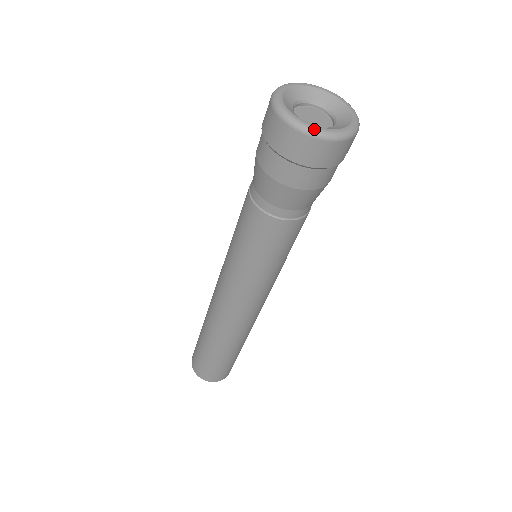
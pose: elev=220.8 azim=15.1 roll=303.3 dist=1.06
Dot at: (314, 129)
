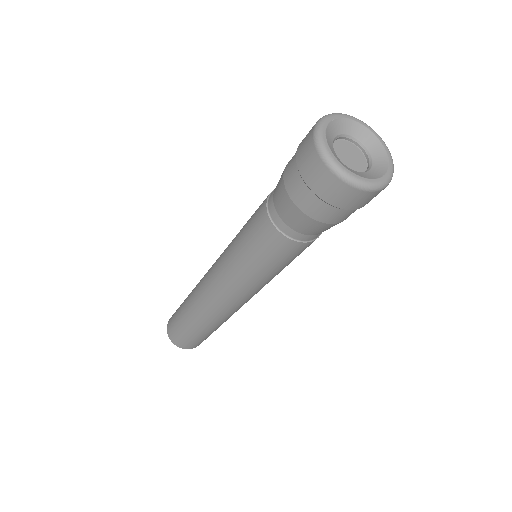
Dot at: (344, 172)
